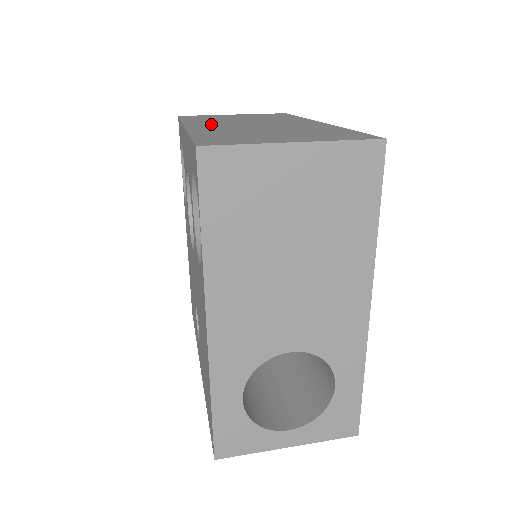
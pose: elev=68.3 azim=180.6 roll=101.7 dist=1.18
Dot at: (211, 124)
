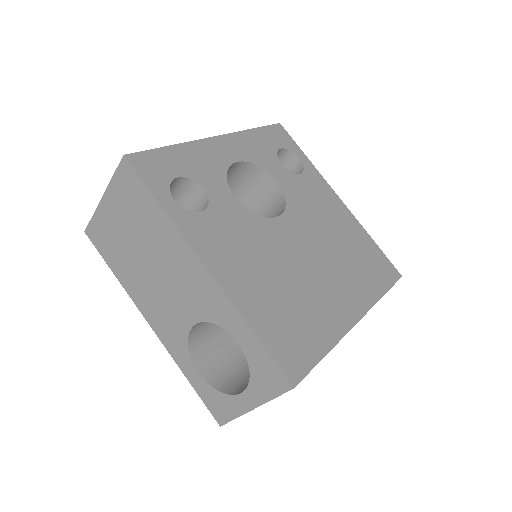
Dot at: occluded
